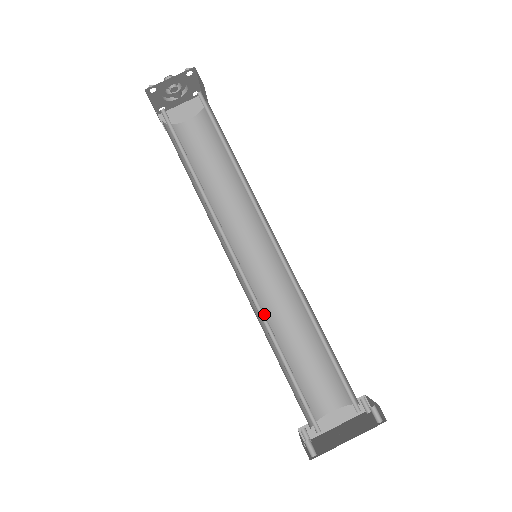
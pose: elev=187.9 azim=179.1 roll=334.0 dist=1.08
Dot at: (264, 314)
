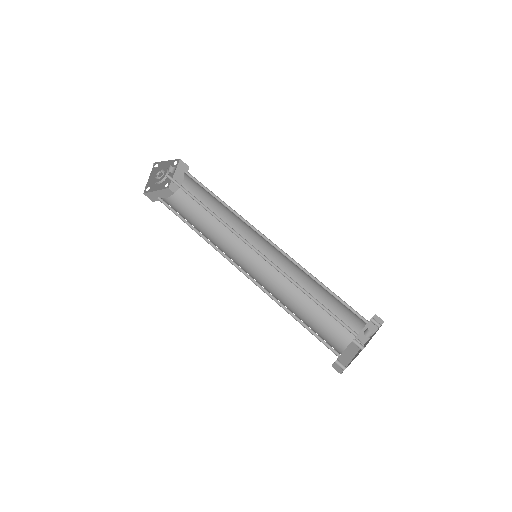
Dot at: occluded
